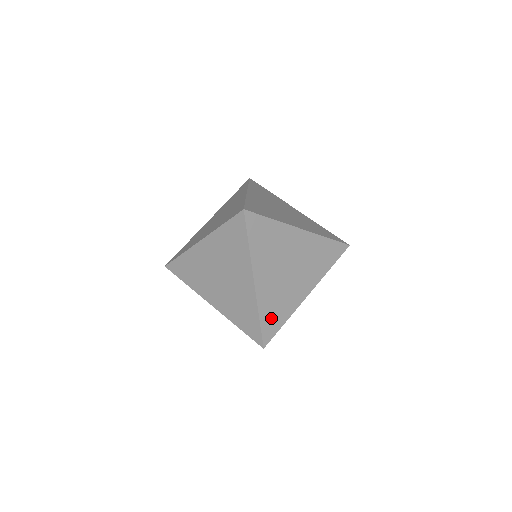
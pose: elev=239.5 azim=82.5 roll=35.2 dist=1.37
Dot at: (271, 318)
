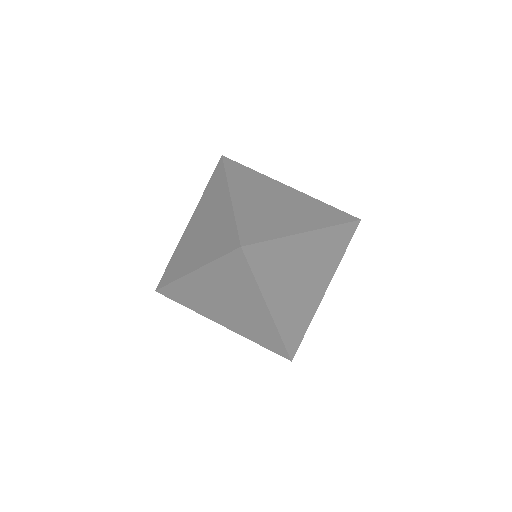
Dot at: (253, 227)
